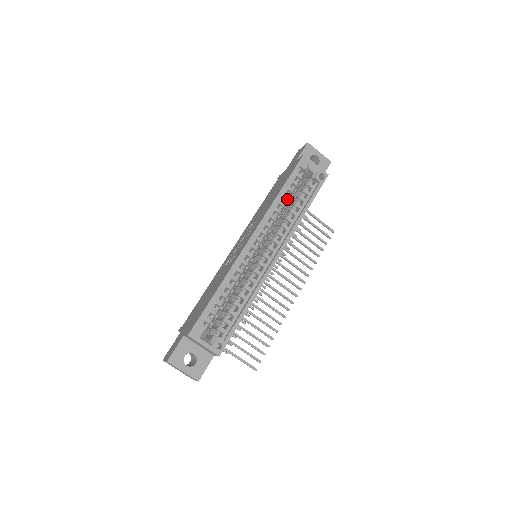
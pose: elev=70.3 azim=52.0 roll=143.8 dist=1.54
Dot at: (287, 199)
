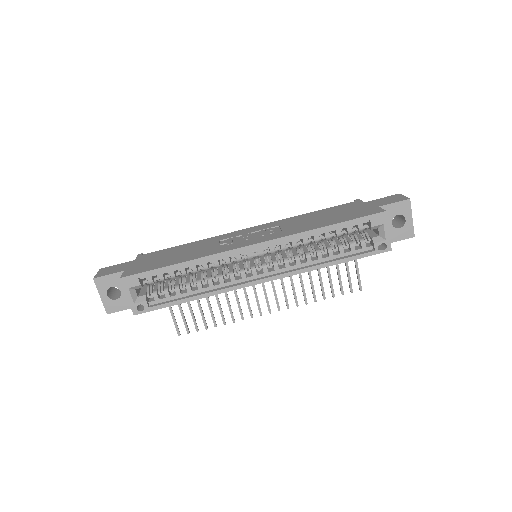
Dot at: (326, 238)
